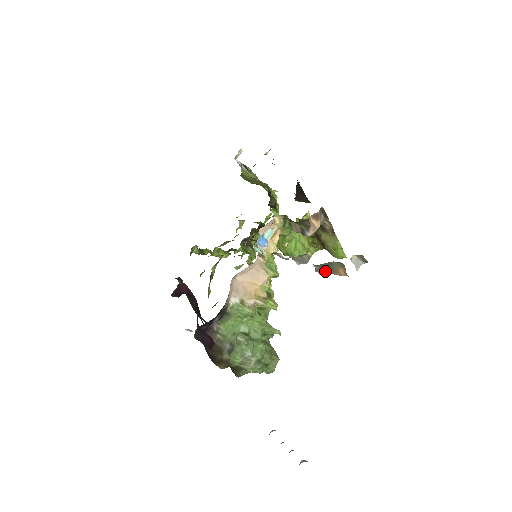
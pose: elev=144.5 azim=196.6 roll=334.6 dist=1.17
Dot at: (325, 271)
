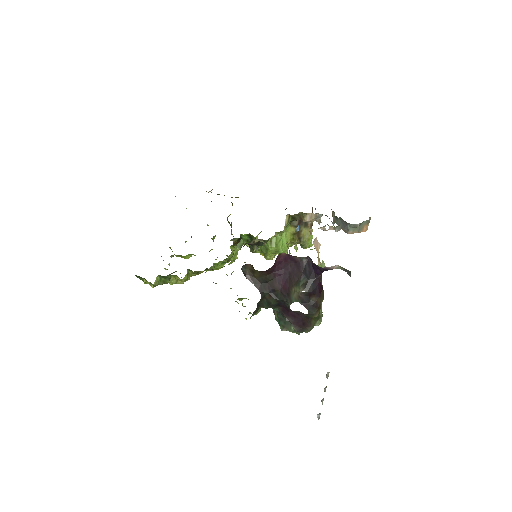
Dot at: (356, 231)
